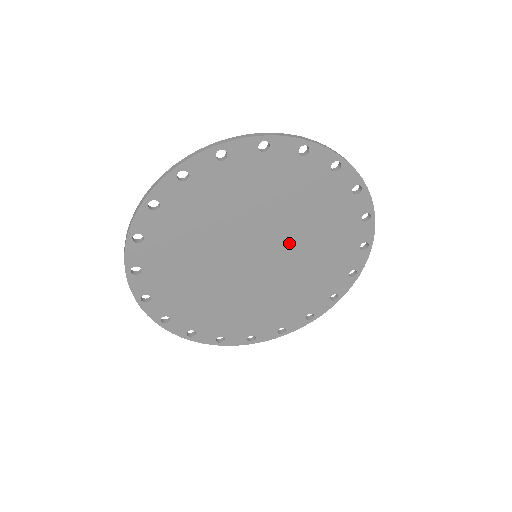
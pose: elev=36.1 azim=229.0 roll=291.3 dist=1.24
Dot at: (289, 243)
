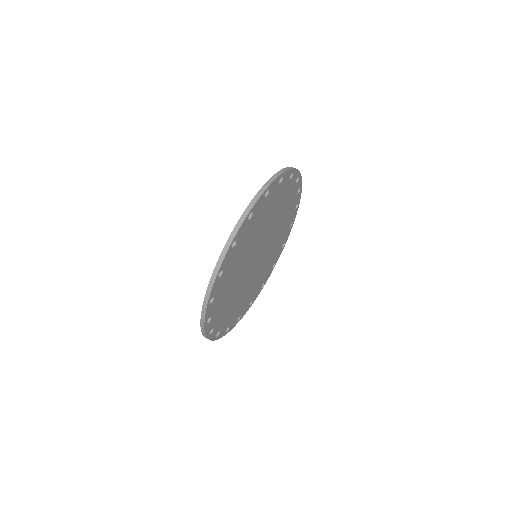
Dot at: (267, 251)
